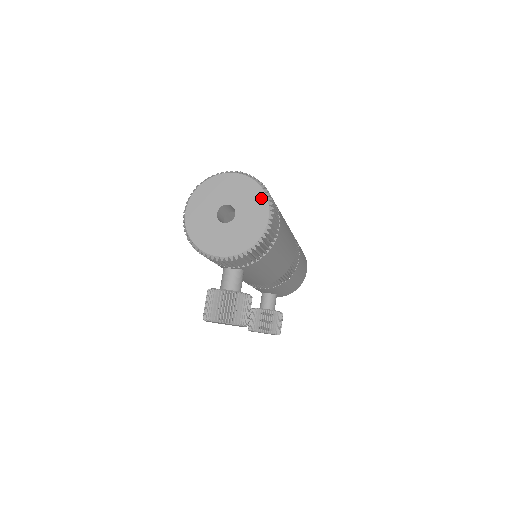
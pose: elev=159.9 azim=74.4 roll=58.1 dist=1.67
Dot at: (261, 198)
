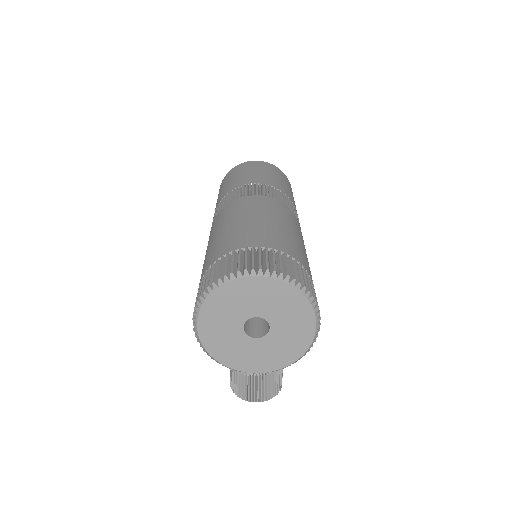
Dot at: (303, 307)
